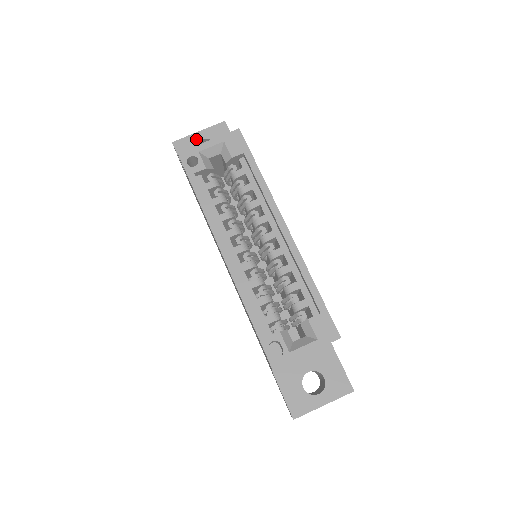
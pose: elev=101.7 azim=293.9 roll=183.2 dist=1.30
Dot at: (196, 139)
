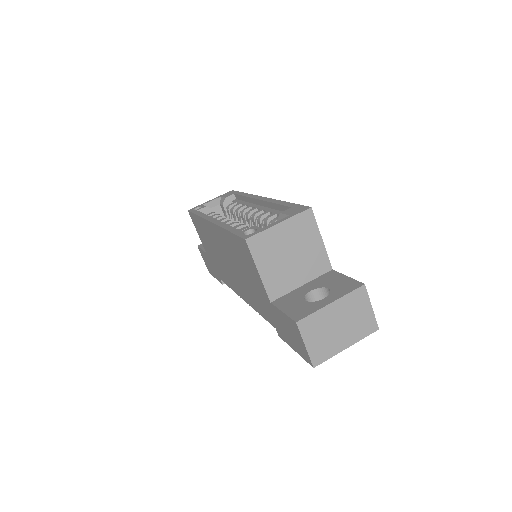
Dot at: occluded
